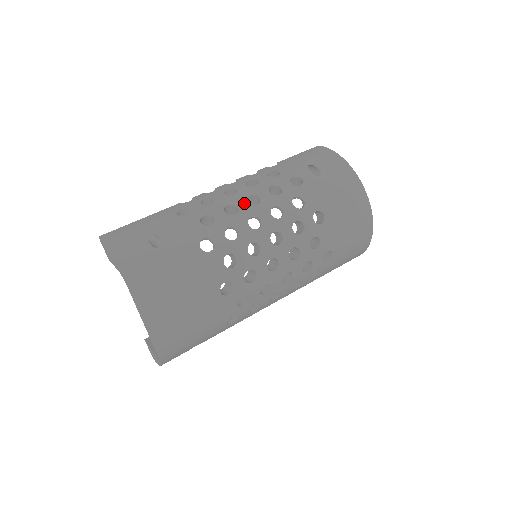
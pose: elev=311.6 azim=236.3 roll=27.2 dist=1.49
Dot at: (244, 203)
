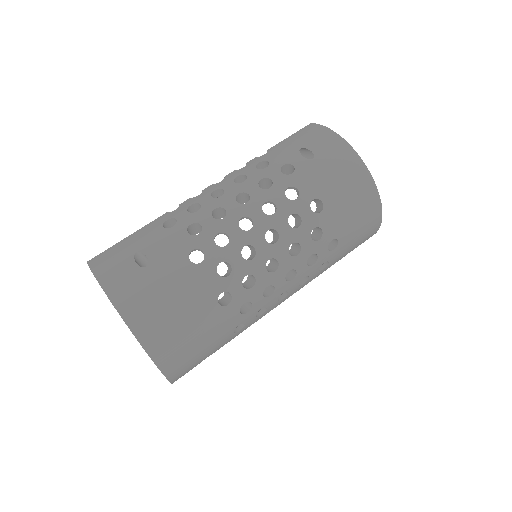
Dot at: (232, 203)
